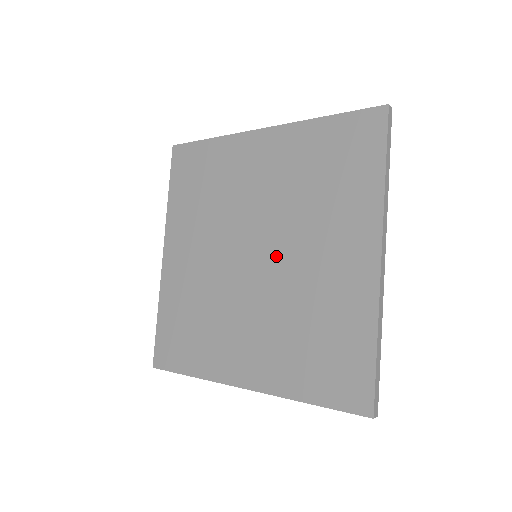
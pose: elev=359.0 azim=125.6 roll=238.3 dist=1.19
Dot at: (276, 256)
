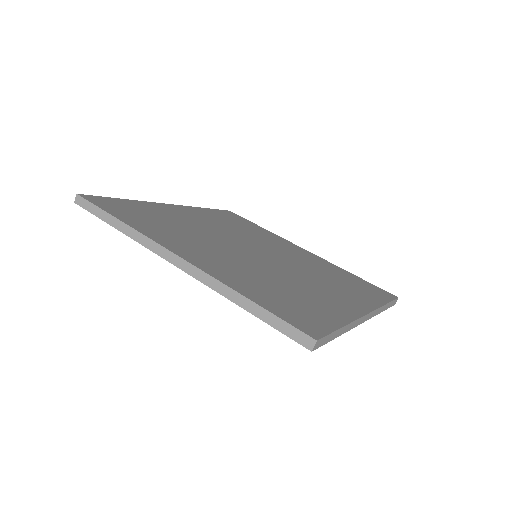
Dot at: occluded
